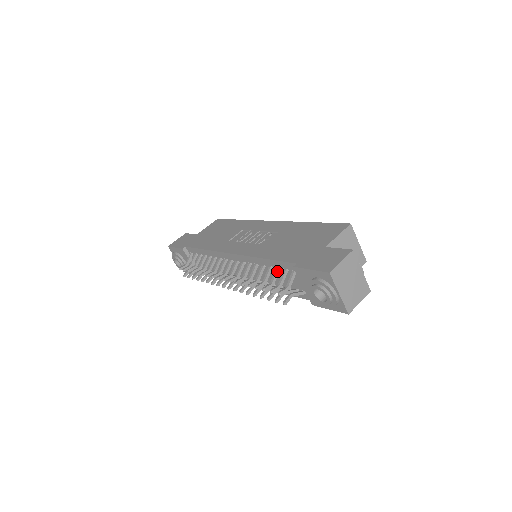
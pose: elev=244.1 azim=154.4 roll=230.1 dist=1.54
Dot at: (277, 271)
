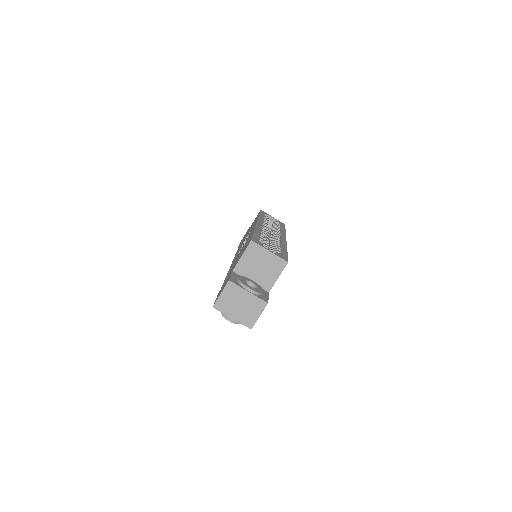
Dot at: occluded
